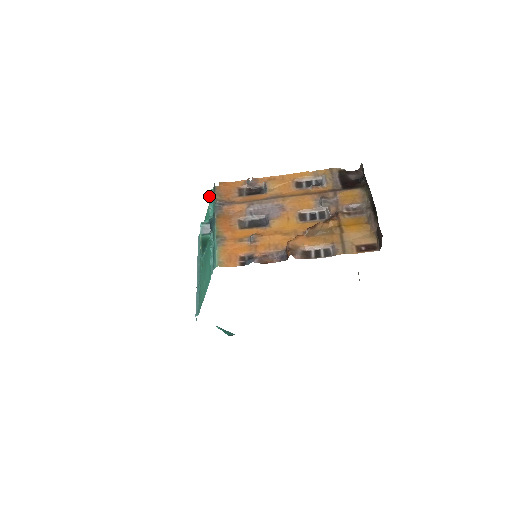
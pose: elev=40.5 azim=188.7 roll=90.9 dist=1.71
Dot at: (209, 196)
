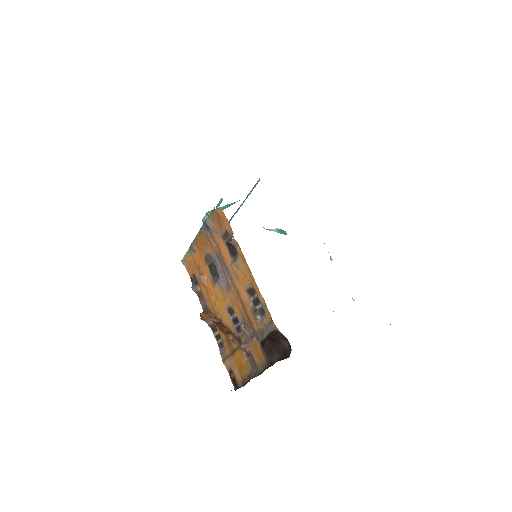
Dot at: occluded
